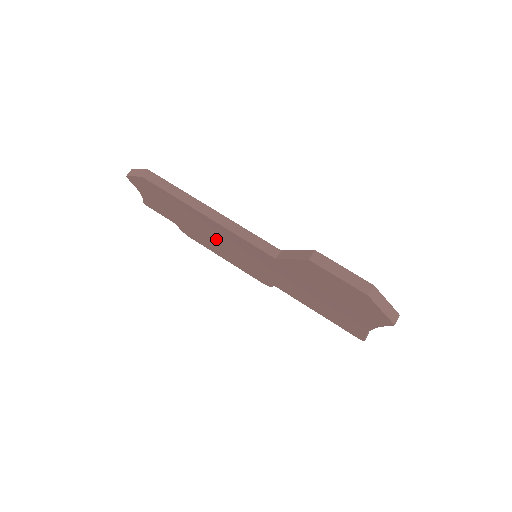
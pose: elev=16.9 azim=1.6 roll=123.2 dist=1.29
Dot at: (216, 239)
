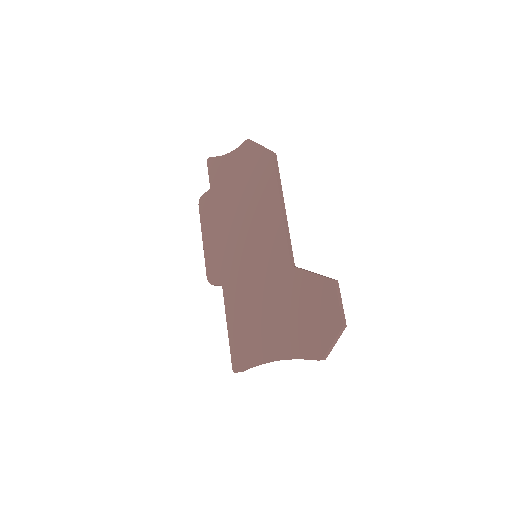
Dot at: (243, 222)
